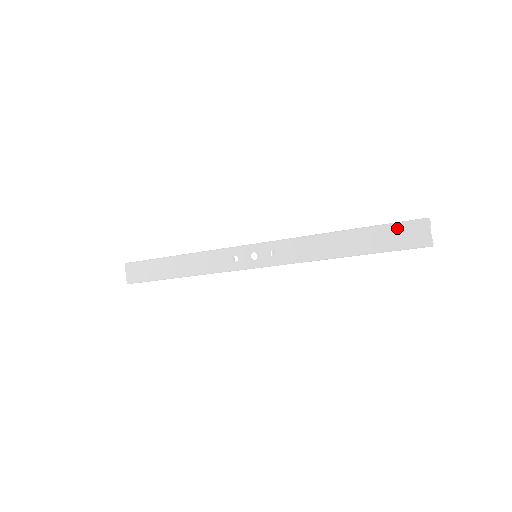
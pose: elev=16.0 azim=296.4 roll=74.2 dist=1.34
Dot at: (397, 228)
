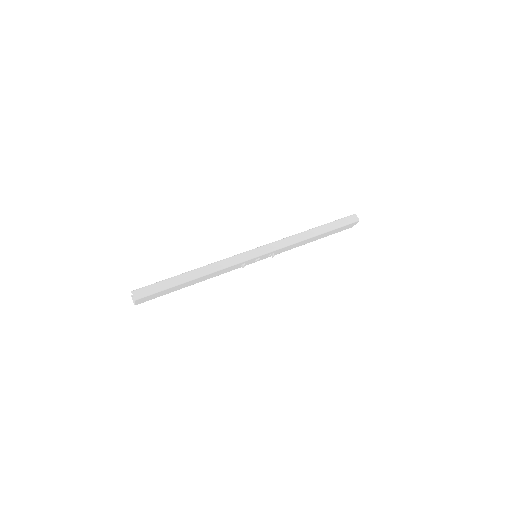
Dot at: (344, 227)
